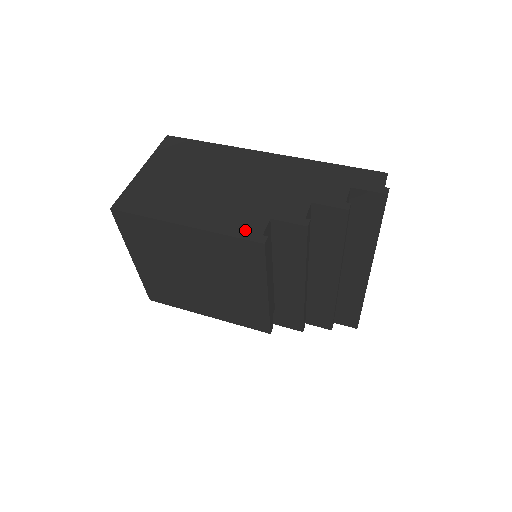
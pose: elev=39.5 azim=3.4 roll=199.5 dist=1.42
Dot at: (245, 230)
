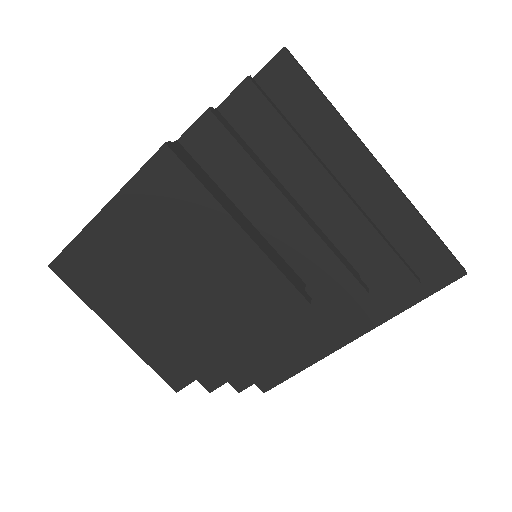
Dot at: occluded
